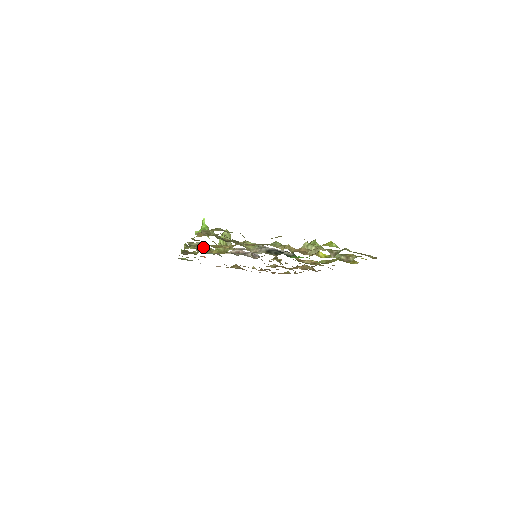
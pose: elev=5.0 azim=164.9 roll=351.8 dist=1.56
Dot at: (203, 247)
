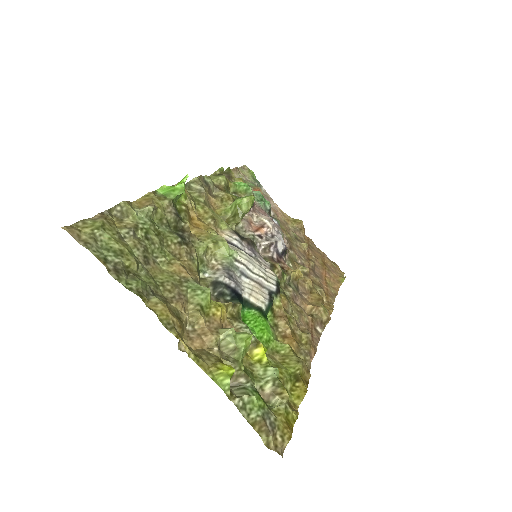
Dot at: (242, 186)
